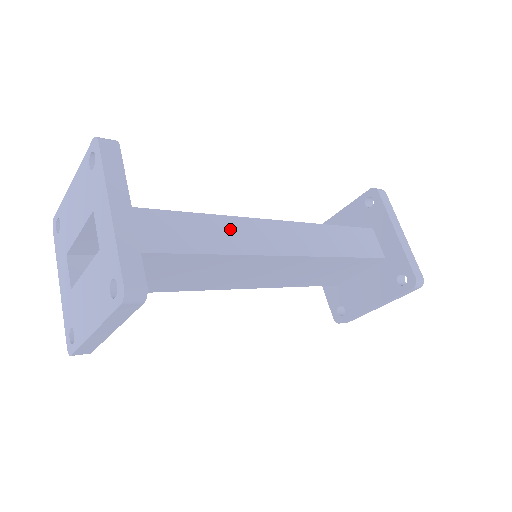
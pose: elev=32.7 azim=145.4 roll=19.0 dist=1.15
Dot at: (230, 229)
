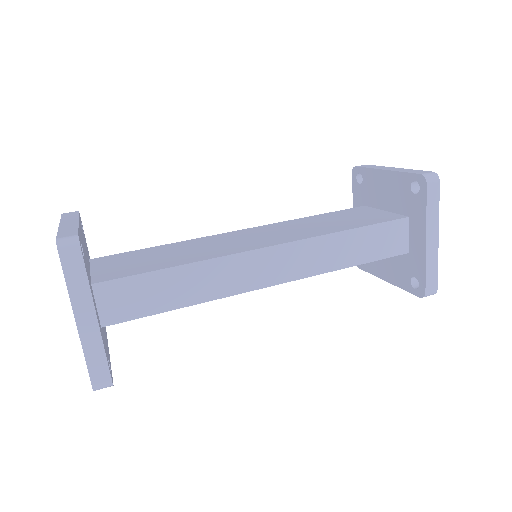
Dot at: (213, 273)
